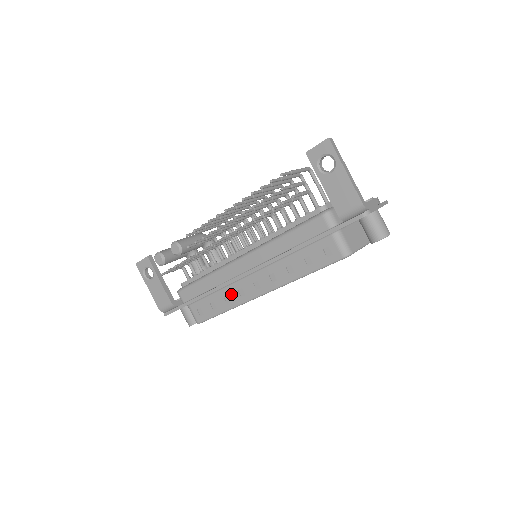
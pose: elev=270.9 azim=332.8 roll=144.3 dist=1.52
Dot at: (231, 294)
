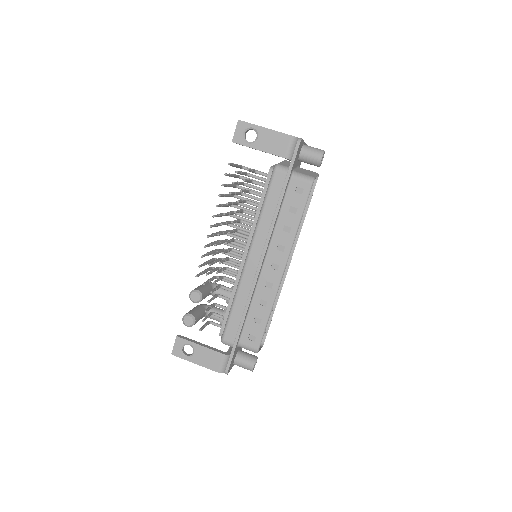
Dot at: (263, 295)
